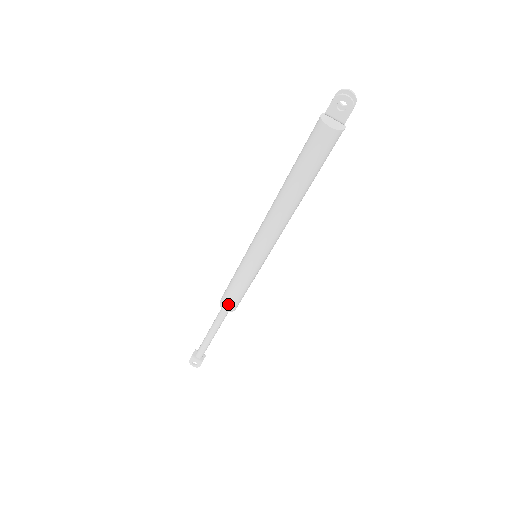
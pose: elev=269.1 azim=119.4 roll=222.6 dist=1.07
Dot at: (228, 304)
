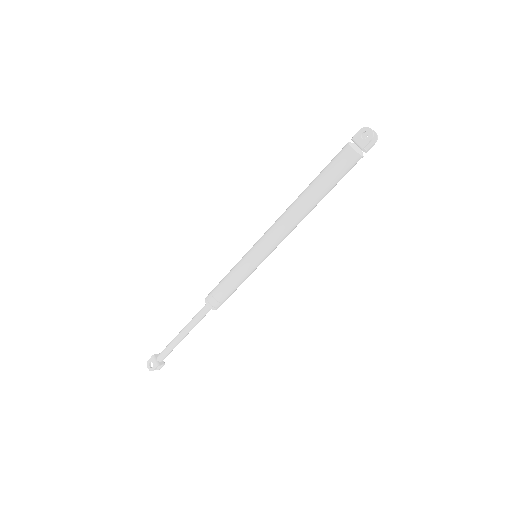
Dot at: (212, 297)
